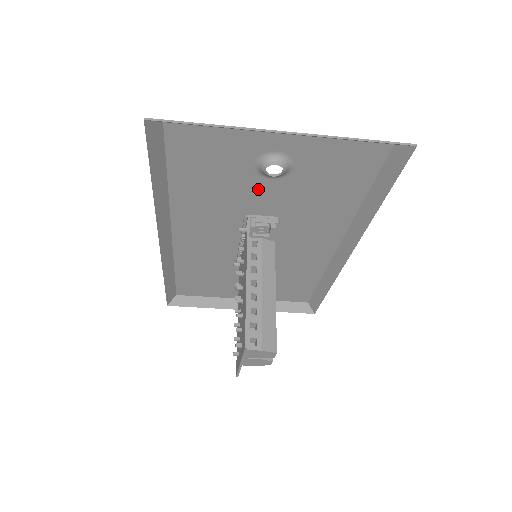
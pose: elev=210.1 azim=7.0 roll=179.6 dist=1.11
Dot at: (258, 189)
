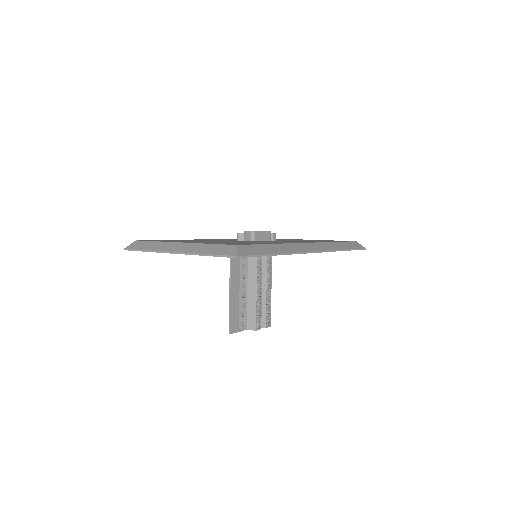
Dot at: occluded
